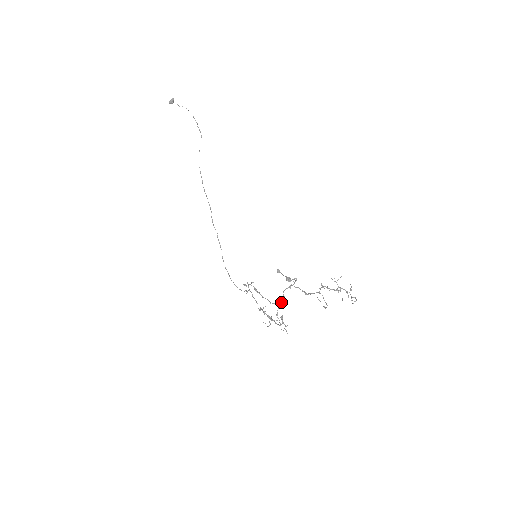
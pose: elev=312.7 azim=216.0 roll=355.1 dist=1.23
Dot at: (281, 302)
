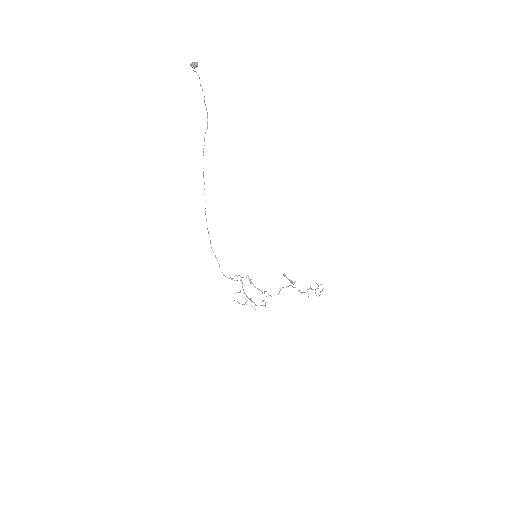
Dot at: occluded
